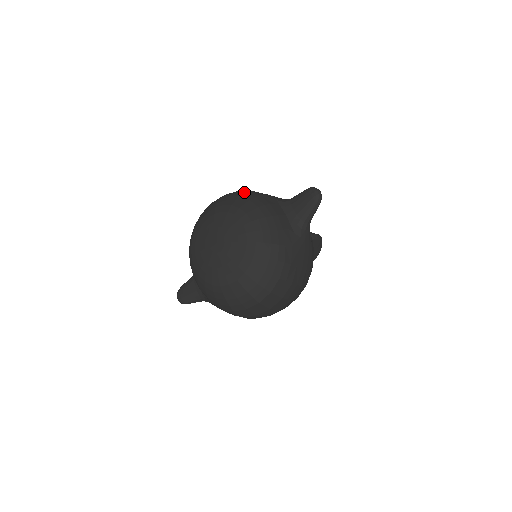
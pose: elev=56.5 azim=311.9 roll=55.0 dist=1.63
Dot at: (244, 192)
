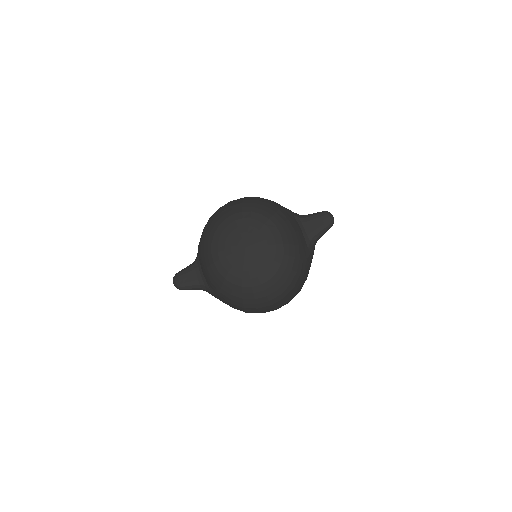
Dot at: (267, 201)
